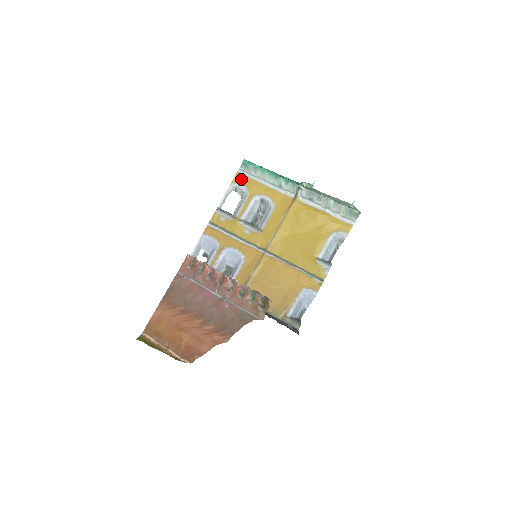
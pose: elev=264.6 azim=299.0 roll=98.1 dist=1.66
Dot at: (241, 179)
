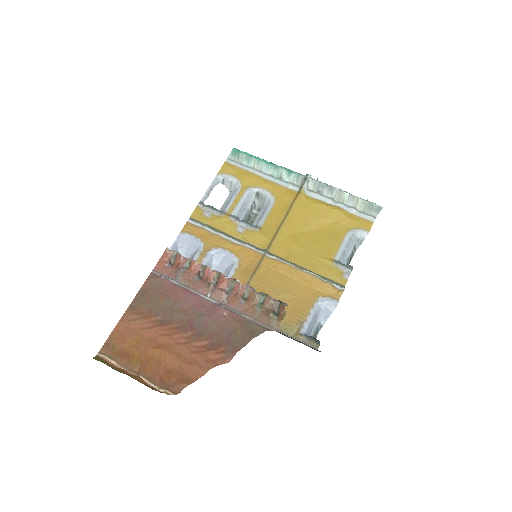
Dot at: (230, 169)
